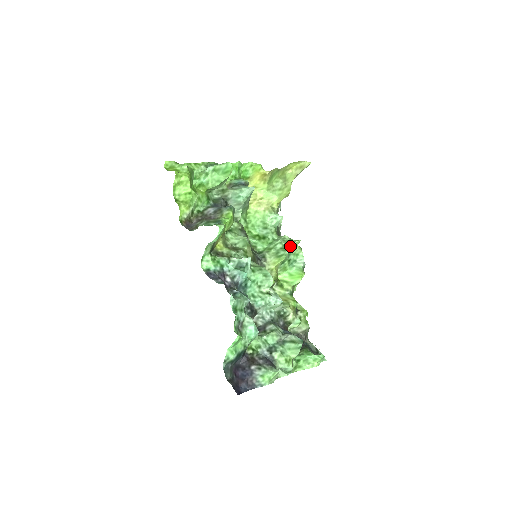
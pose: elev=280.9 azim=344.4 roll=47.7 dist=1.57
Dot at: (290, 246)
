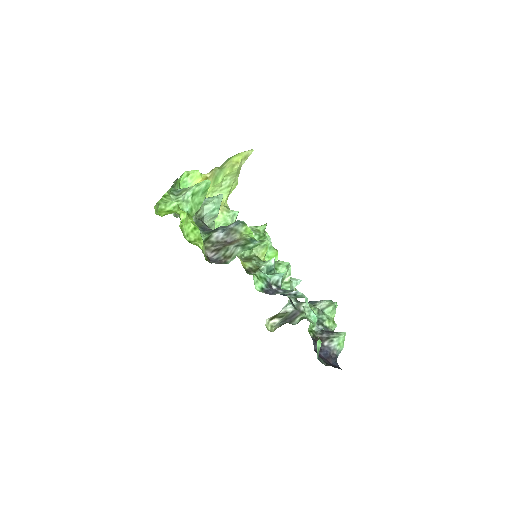
Dot at: (263, 233)
